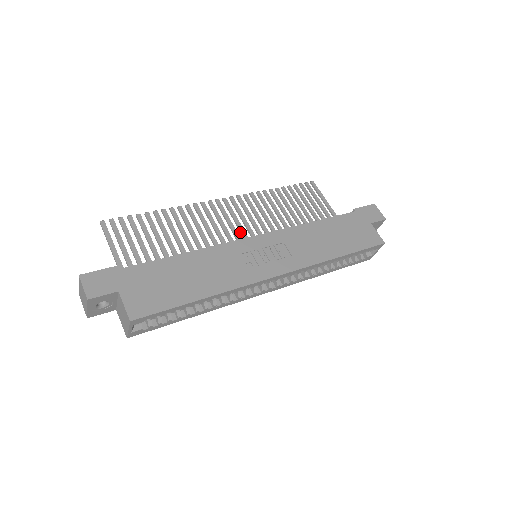
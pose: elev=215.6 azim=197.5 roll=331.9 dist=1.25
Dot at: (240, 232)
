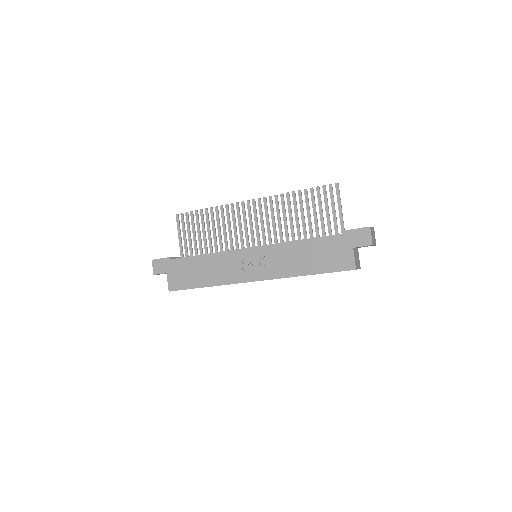
Dot at: (256, 231)
